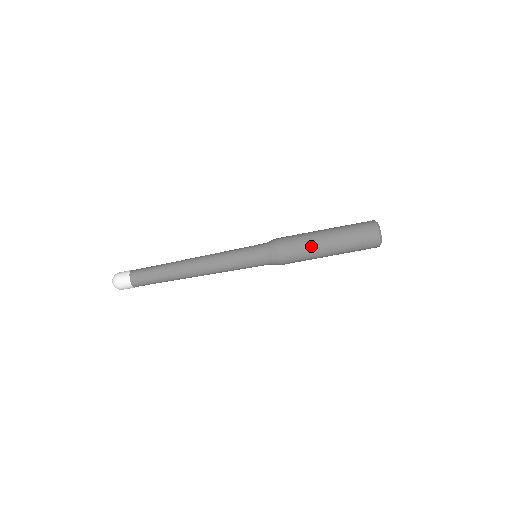
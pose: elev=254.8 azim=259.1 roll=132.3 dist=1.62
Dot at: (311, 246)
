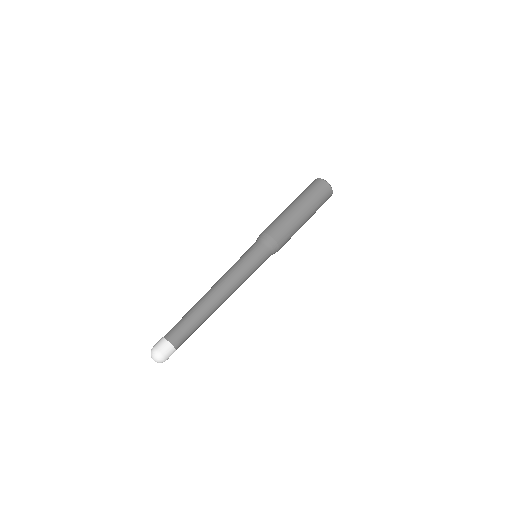
Dot at: (280, 214)
